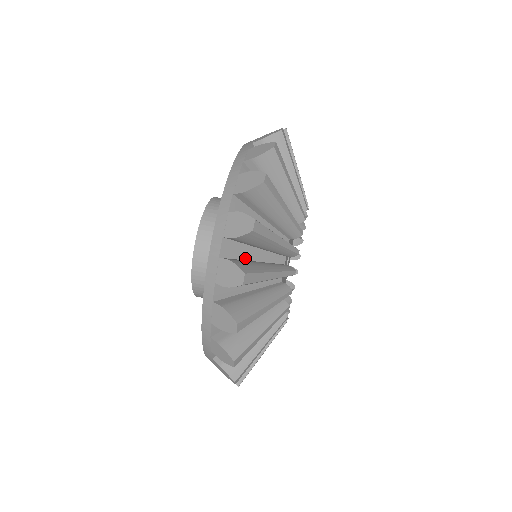
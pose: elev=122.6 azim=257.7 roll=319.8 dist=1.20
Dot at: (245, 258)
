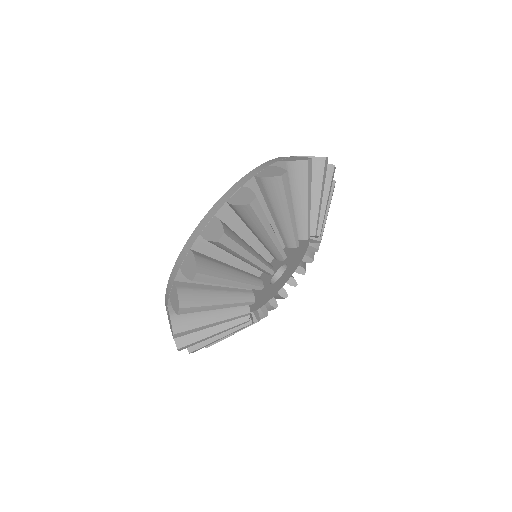
Dot at: (218, 258)
